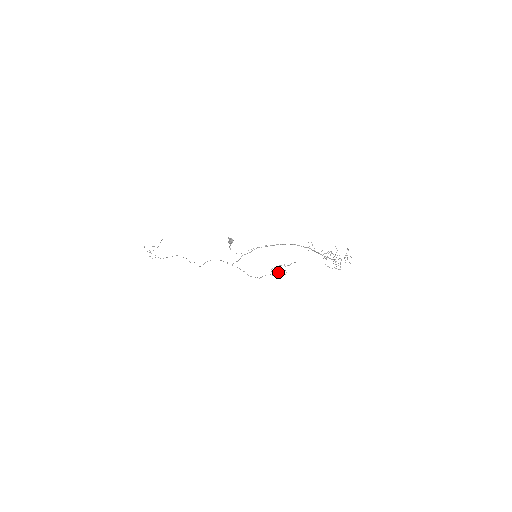
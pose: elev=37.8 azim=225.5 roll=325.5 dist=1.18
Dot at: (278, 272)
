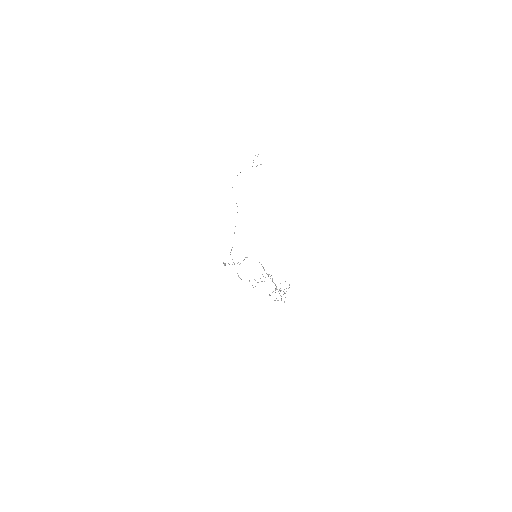
Dot at: (253, 287)
